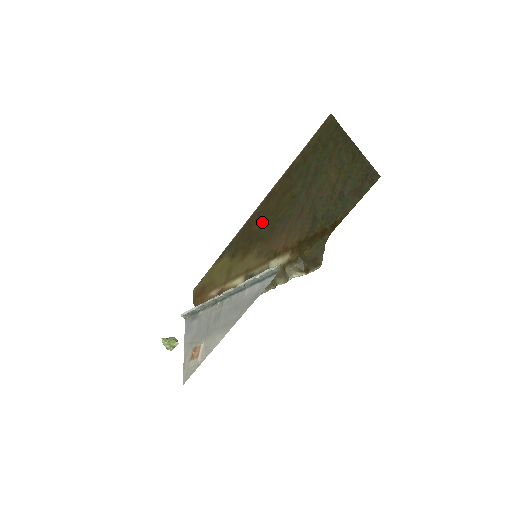
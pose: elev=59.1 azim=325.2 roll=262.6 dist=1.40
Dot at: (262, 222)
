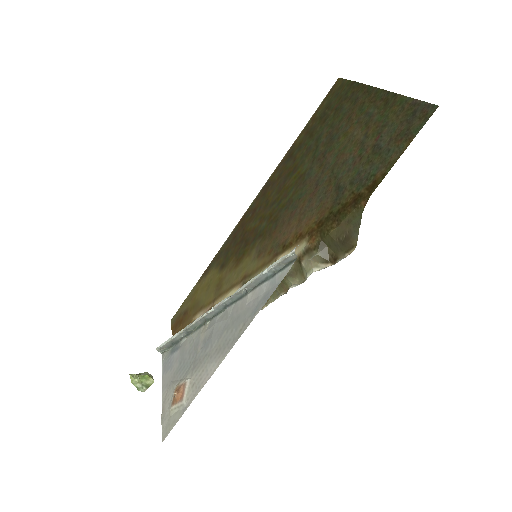
Dot at: (260, 217)
